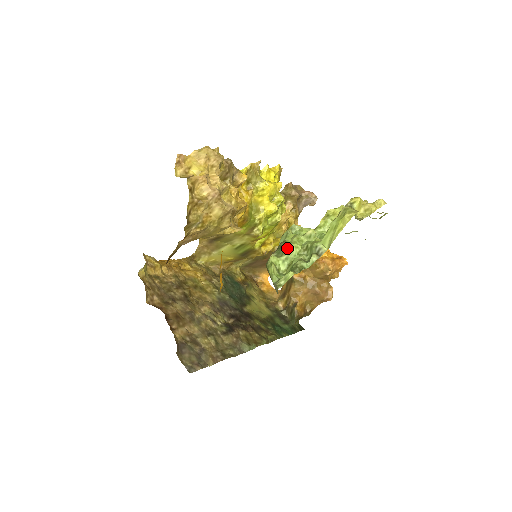
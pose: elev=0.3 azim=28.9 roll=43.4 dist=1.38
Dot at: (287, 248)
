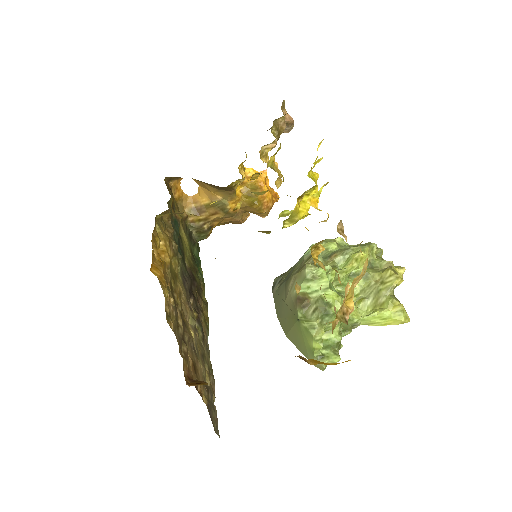
Dot at: (334, 319)
